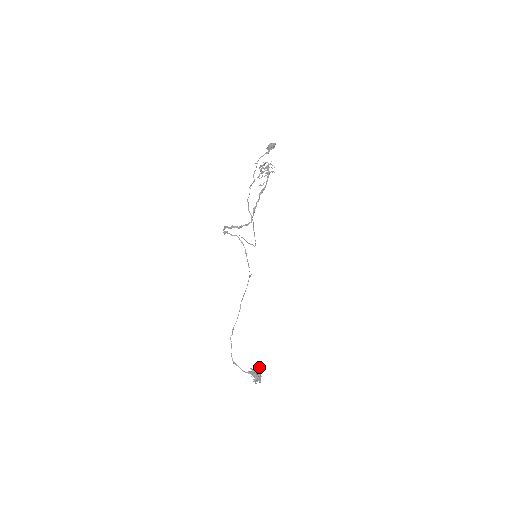
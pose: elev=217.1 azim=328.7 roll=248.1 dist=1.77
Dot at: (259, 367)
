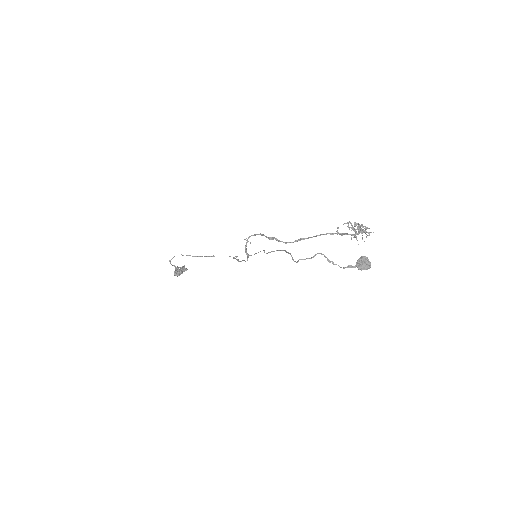
Dot at: occluded
